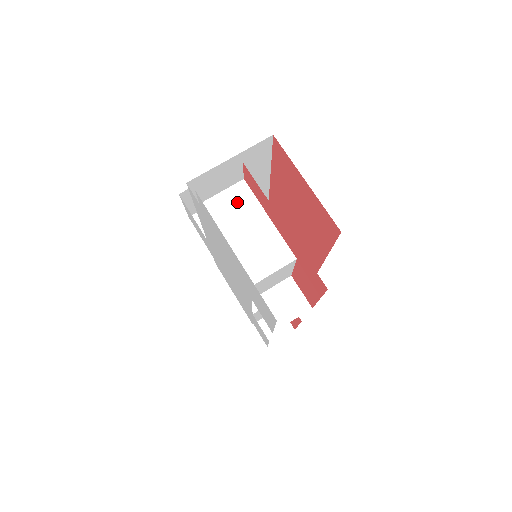
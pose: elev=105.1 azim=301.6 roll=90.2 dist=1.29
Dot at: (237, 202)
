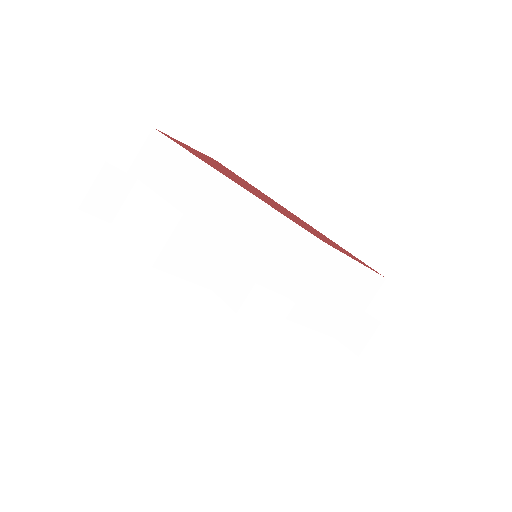
Dot at: (135, 201)
